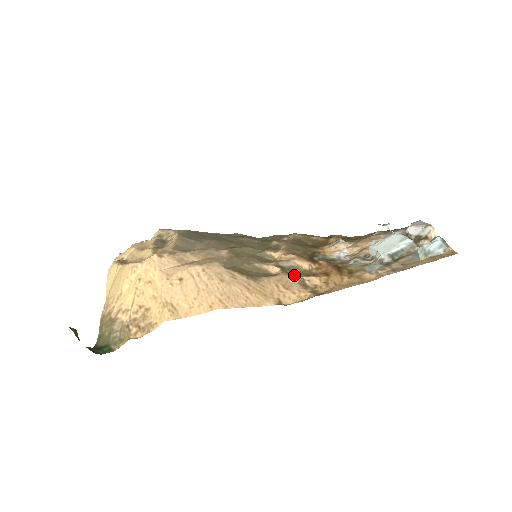
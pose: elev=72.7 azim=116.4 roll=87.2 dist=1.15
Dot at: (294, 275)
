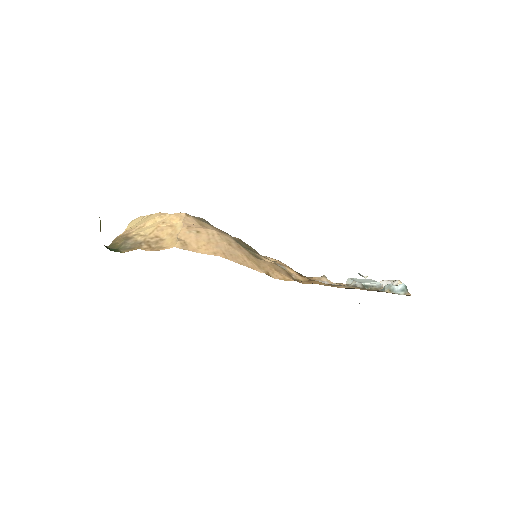
Dot at: (284, 269)
